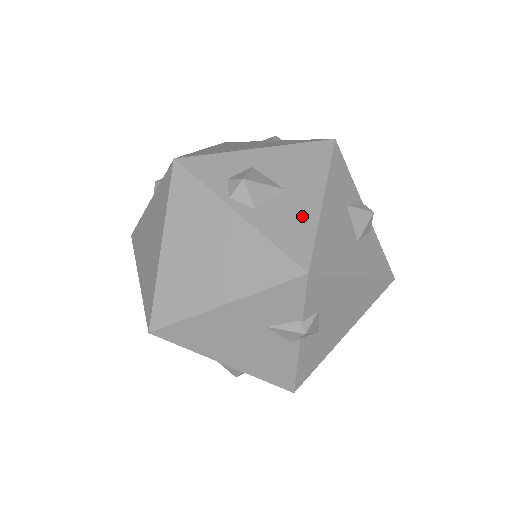
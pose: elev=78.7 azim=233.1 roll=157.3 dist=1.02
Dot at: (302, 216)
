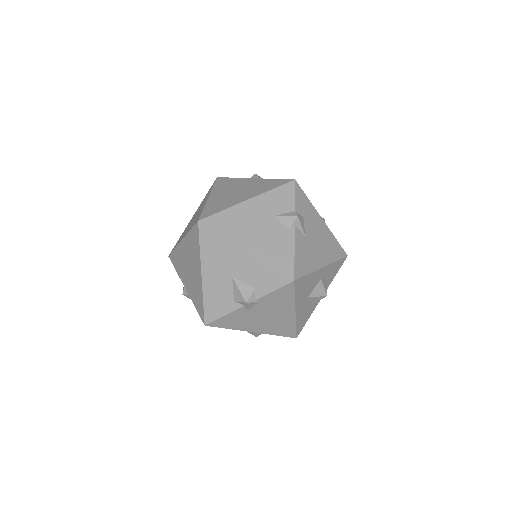
Dot at: occluded
